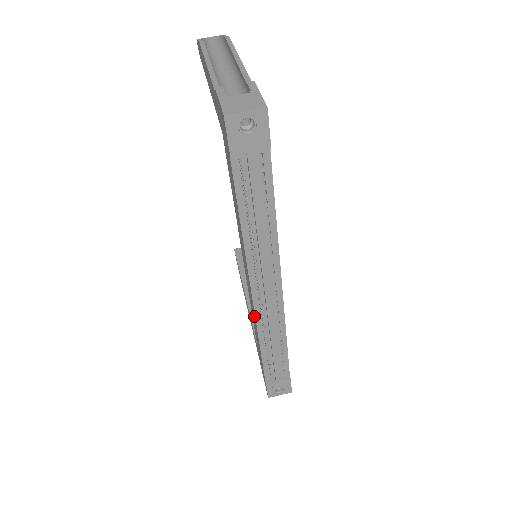
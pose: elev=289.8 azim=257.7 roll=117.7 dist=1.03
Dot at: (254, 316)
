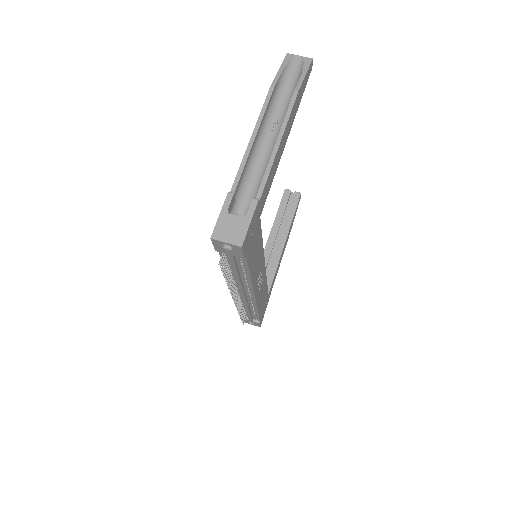
Dot at: occluded
